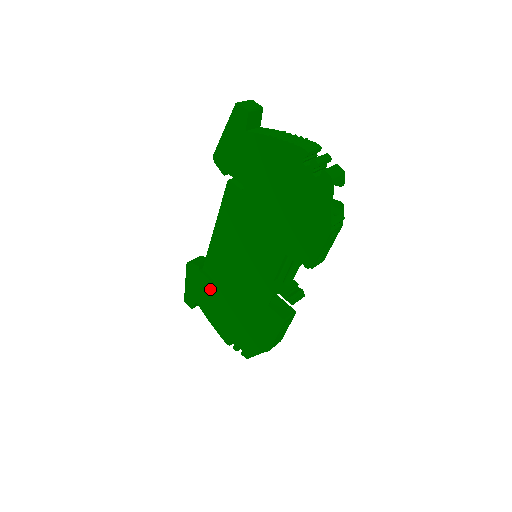
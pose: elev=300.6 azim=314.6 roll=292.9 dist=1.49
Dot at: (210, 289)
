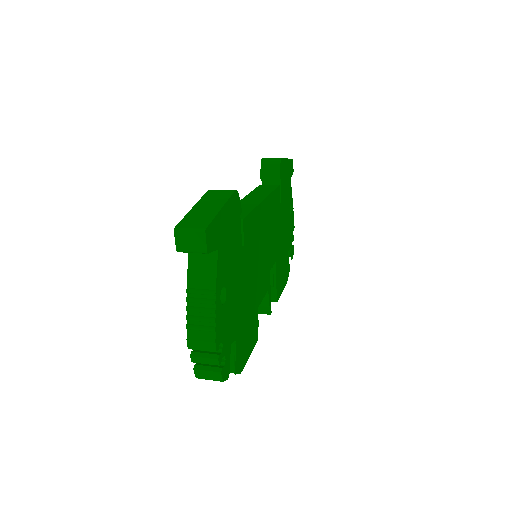
Dot at: occluded
